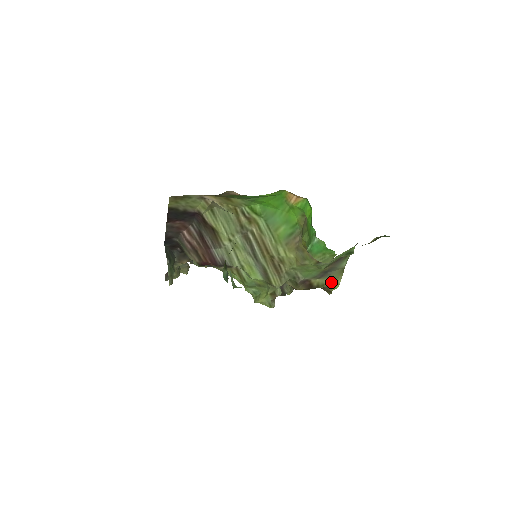
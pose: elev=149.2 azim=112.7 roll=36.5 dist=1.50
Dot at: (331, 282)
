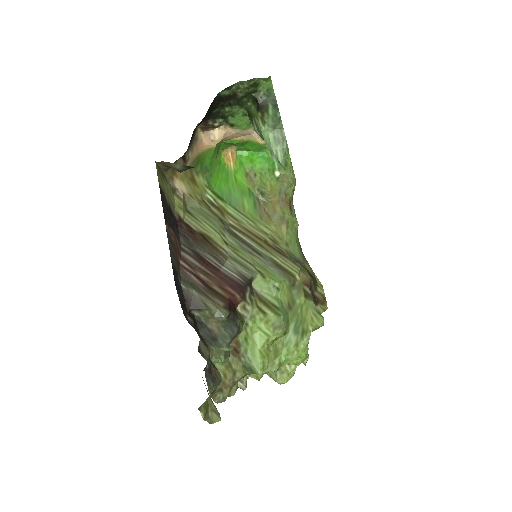
Dot at: (314, 275)
